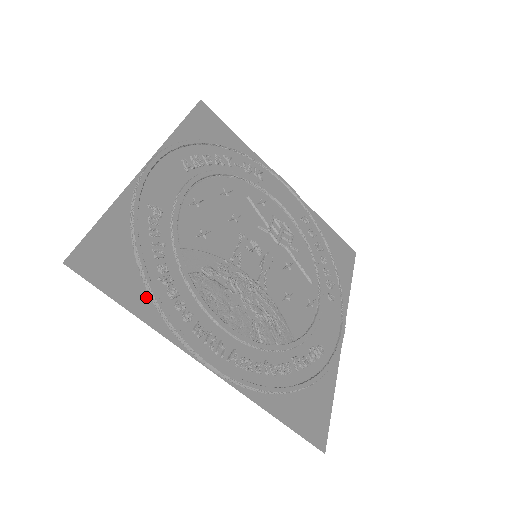
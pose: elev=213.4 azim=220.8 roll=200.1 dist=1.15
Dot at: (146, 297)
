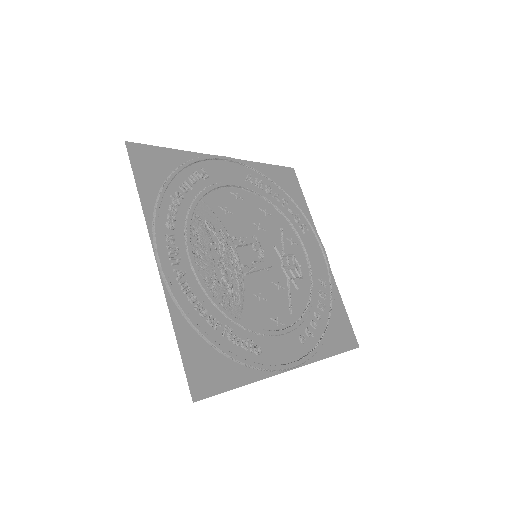
Dot at: (154, 195)
